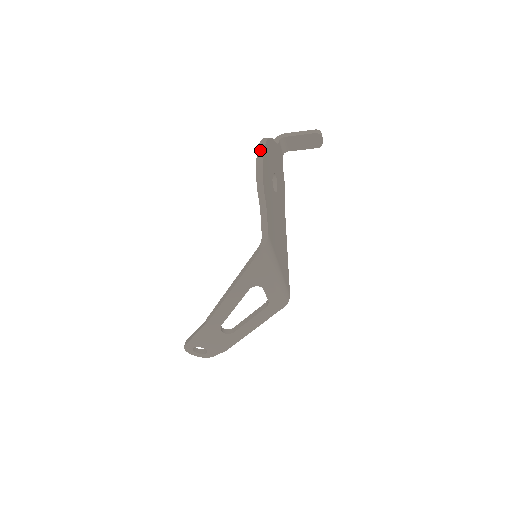
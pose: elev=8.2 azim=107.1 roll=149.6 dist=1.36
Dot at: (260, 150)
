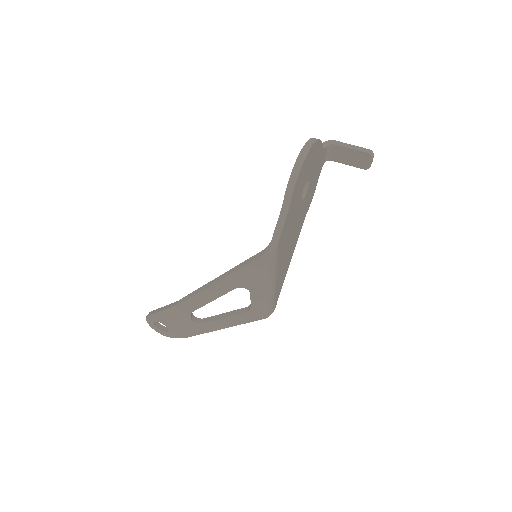
Dot at: (305, 149)
